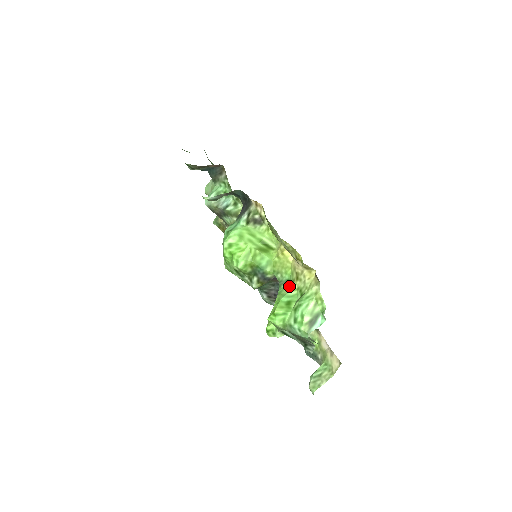
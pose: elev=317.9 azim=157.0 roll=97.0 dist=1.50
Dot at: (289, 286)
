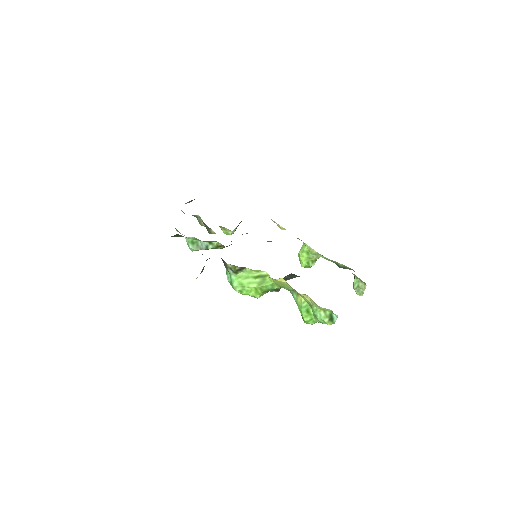
Dot at: (299, 299)
